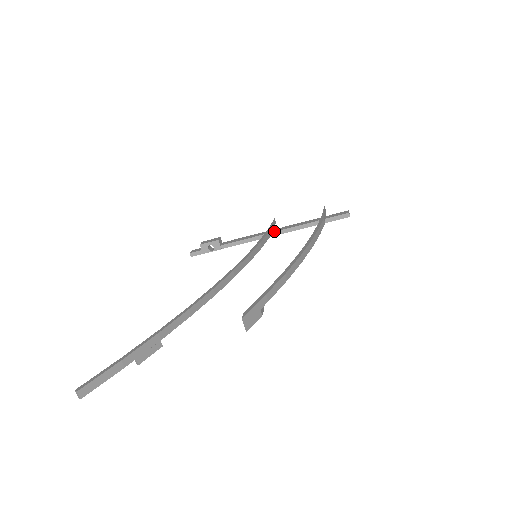
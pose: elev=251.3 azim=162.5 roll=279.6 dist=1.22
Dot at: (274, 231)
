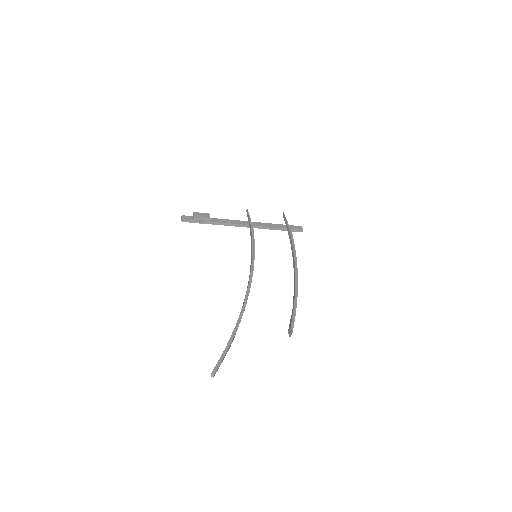
Dot at: occluded
